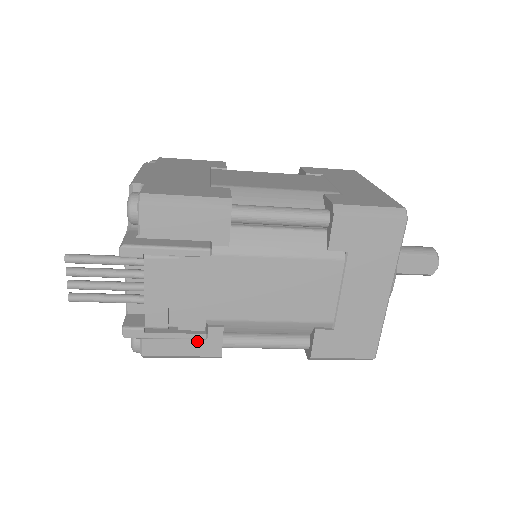
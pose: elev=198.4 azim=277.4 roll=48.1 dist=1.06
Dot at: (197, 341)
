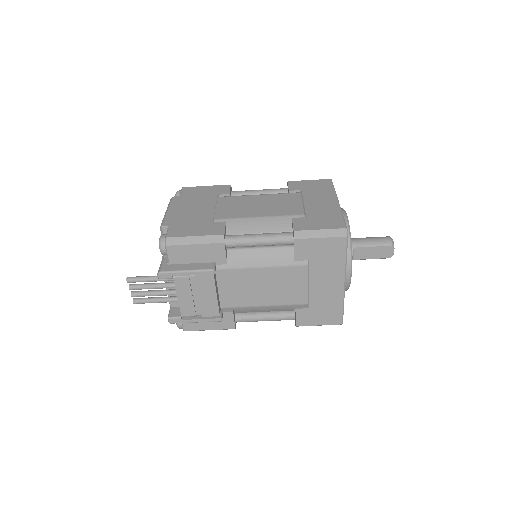
Dot at: occluded
